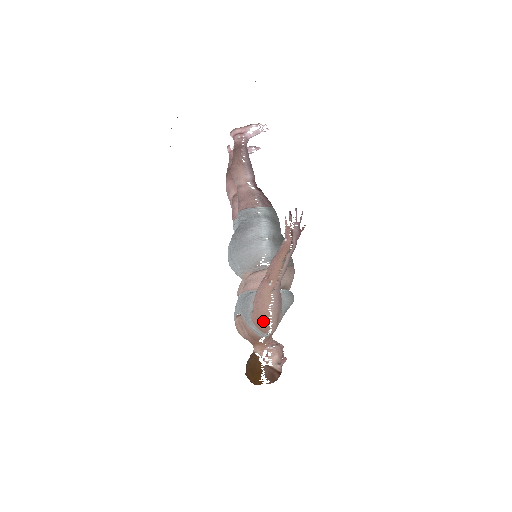
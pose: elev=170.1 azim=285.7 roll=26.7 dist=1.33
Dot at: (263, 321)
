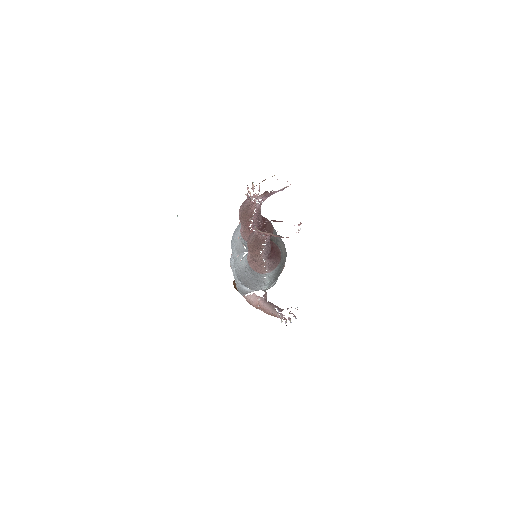
Dot at: occluded
